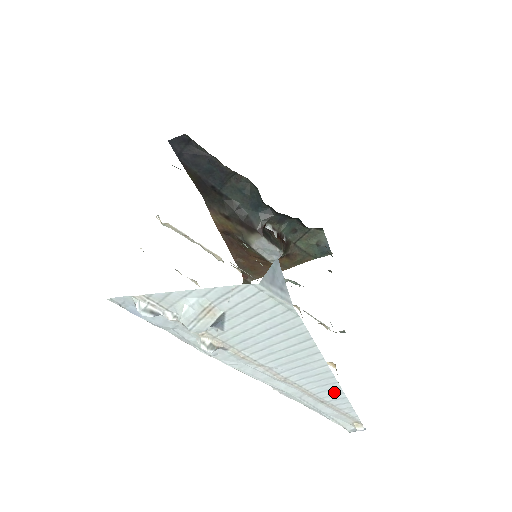
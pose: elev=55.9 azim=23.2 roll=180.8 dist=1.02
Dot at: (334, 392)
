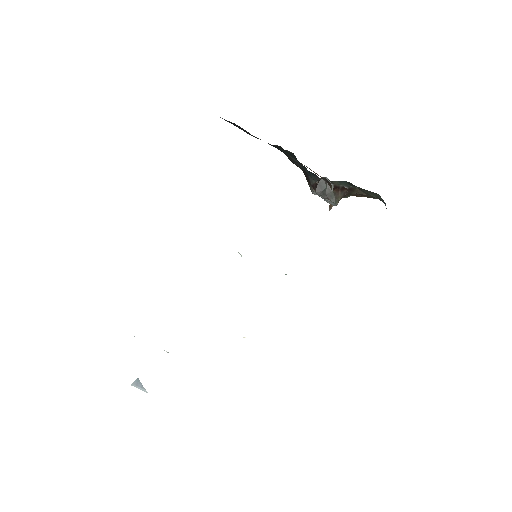
Dot at: occluded
